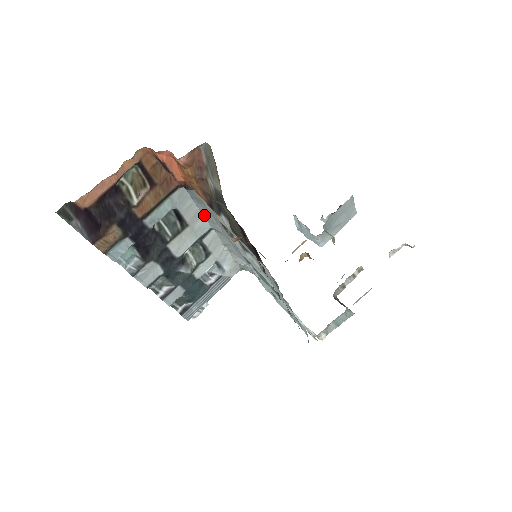
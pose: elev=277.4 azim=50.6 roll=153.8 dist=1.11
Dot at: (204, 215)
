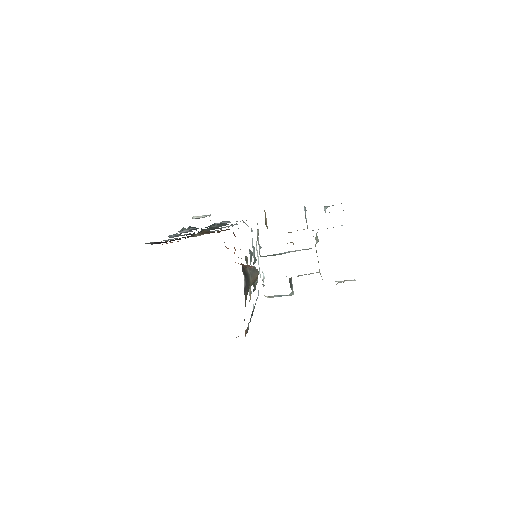
Dot at: occluded
